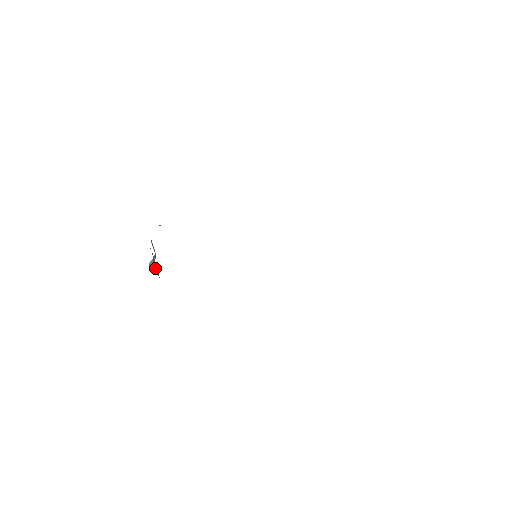
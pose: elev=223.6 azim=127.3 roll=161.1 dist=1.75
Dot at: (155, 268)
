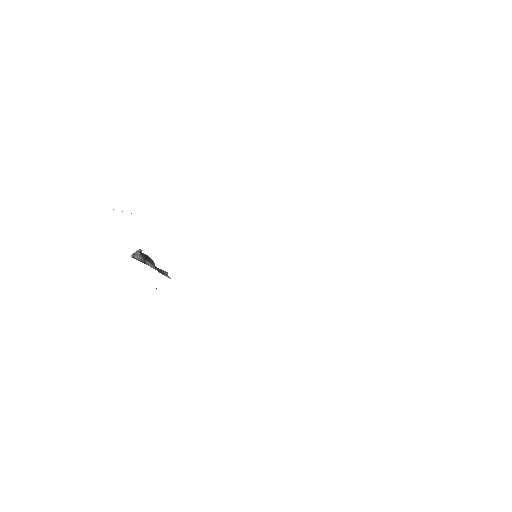
Dot at: occluded
